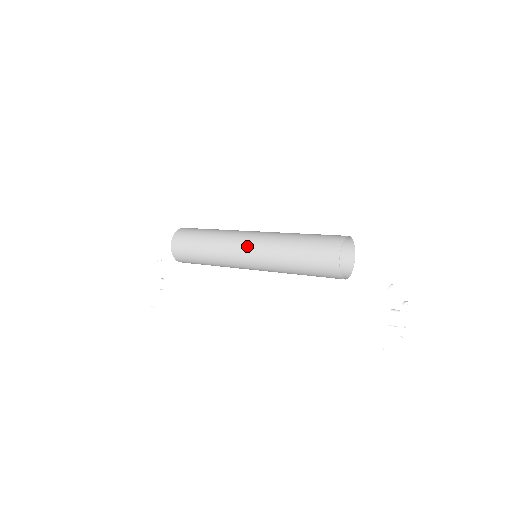
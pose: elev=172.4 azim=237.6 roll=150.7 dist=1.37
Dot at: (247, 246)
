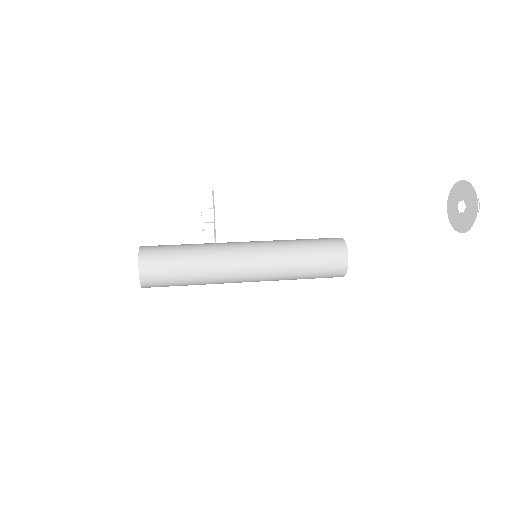
Dot at: (247, 246)
